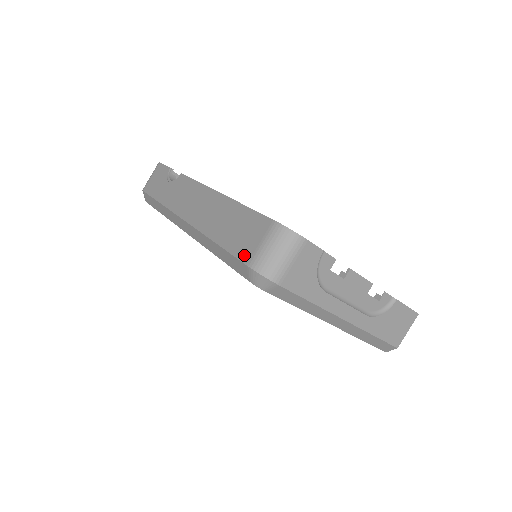
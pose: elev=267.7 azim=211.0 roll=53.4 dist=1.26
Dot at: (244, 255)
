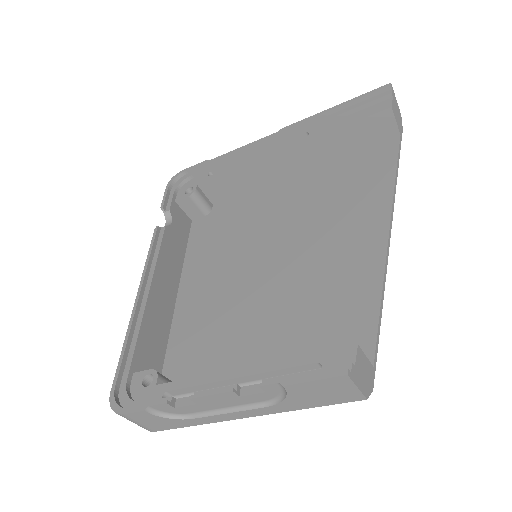
Dot at: occluded
